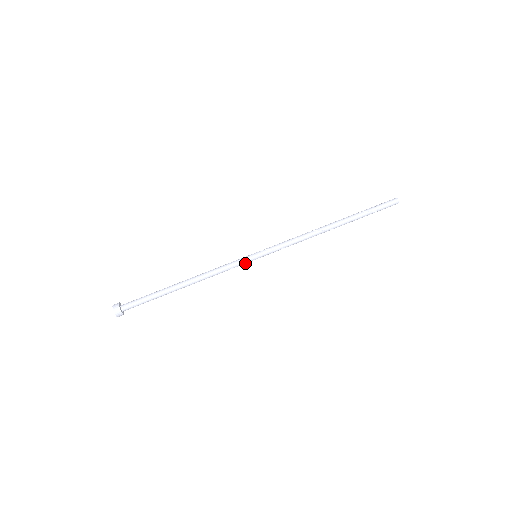
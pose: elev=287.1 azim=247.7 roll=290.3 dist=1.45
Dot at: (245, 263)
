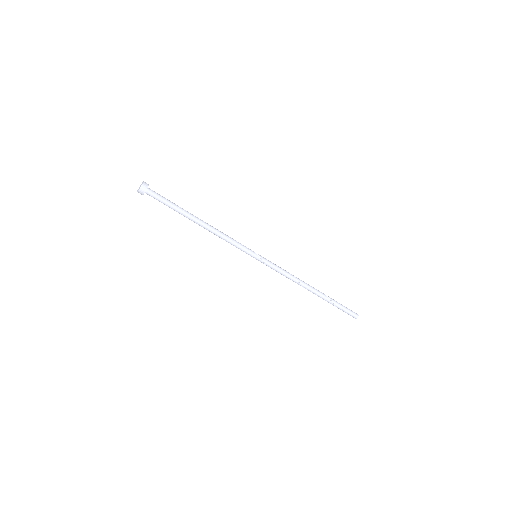
Dot at: (246, 251)
